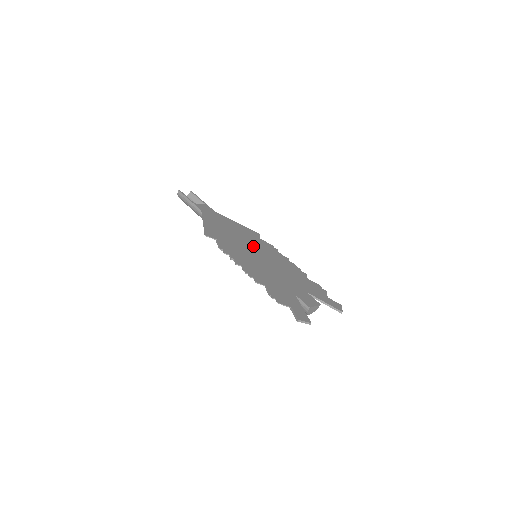
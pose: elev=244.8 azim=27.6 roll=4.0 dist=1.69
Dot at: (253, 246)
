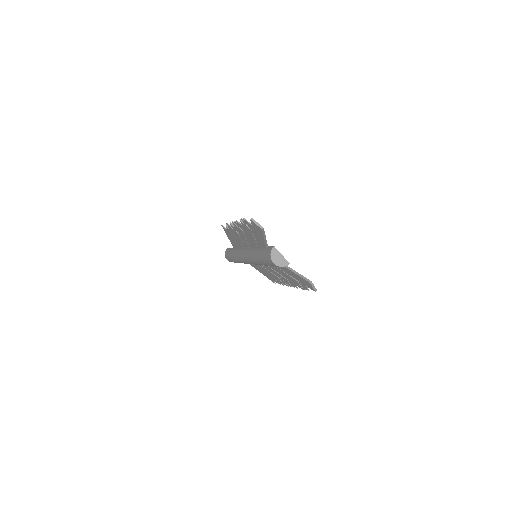
Dot at: occluded
